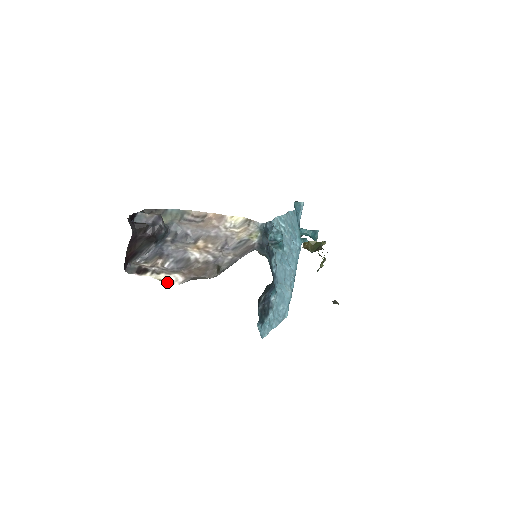
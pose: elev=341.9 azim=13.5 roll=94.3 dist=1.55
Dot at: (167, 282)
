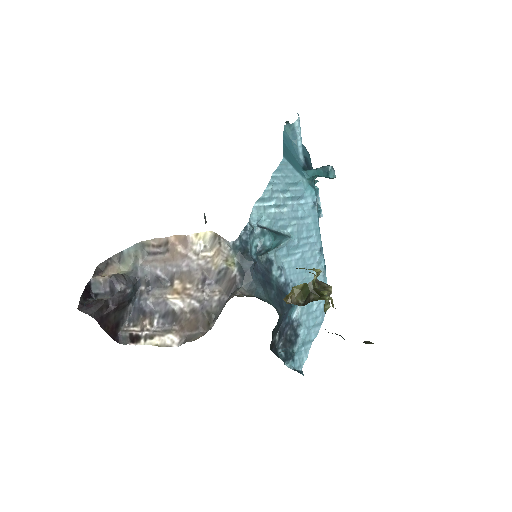
Dot at: (165, 346)
